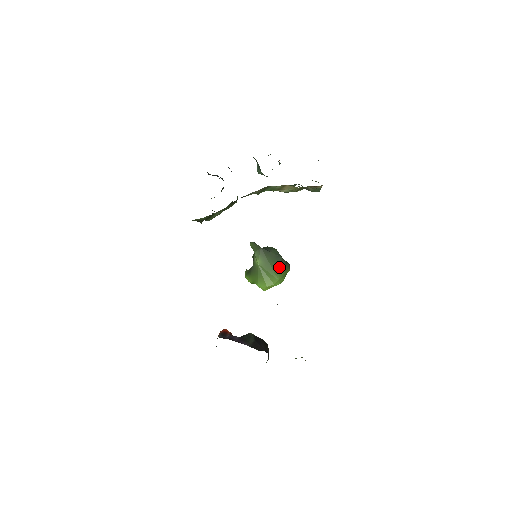
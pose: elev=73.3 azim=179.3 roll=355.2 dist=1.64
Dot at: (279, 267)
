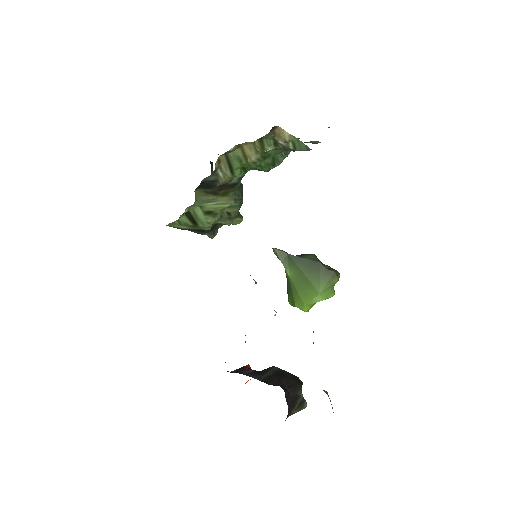
Dot at: (318, 276)
